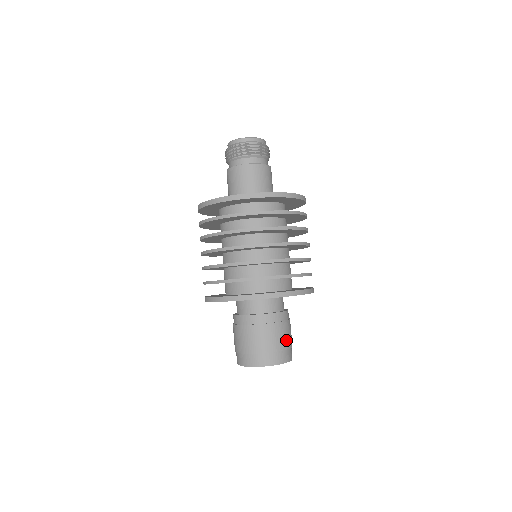
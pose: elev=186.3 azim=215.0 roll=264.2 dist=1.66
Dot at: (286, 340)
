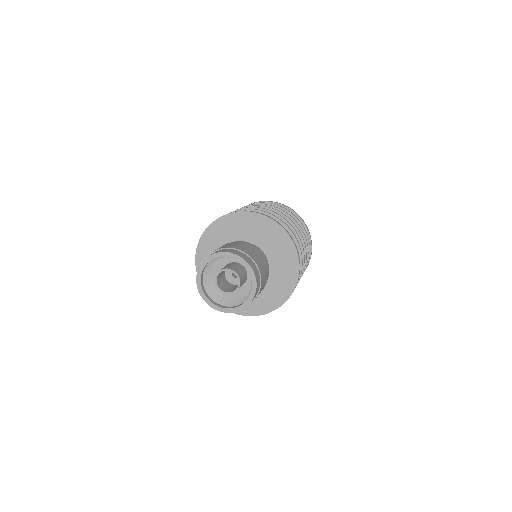
Dot at: (263, 280)
